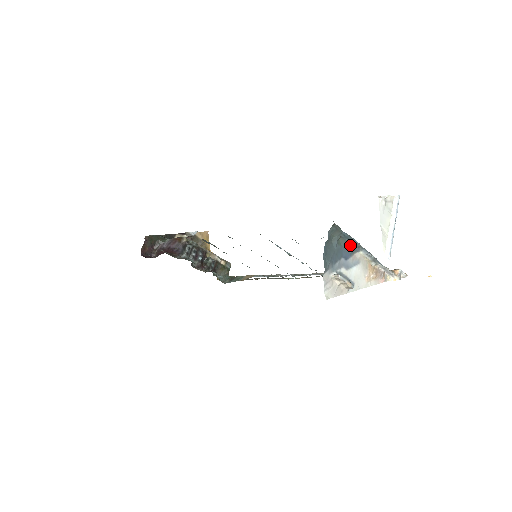
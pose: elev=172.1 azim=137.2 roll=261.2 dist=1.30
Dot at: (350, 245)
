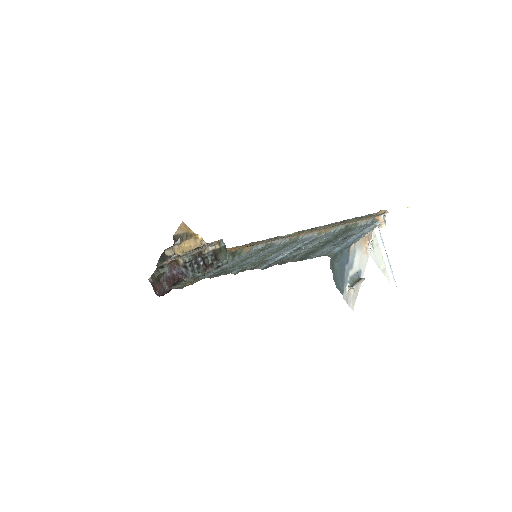
Dot at: (345, 249)
